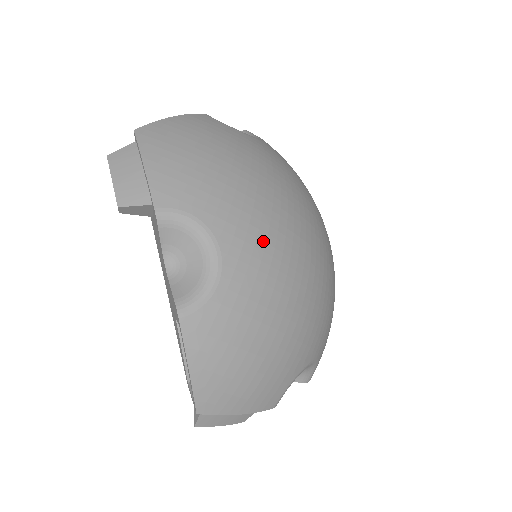
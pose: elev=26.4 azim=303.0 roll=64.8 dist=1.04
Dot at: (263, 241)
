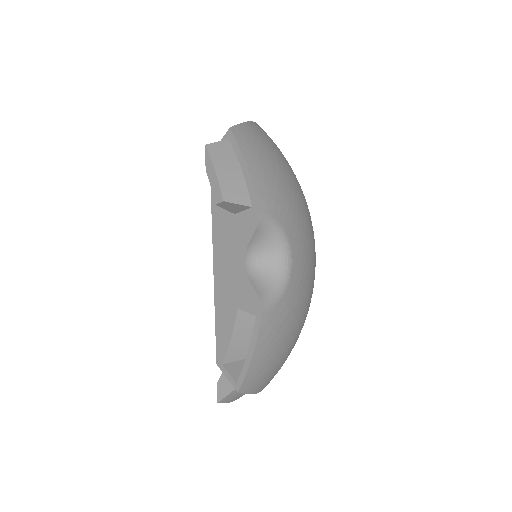
Dot at: (309, 254)
